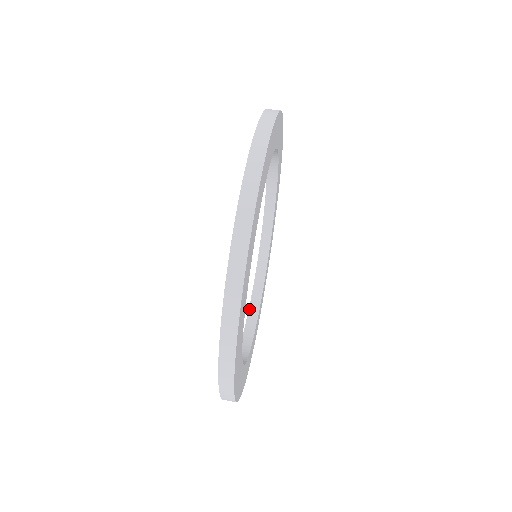
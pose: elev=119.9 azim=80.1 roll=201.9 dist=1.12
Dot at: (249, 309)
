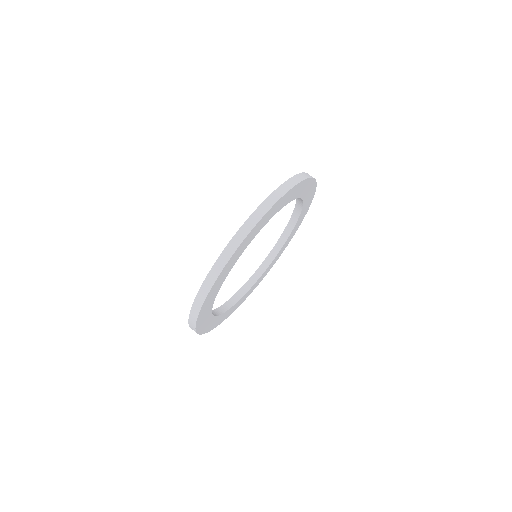
Dot at: (223, 304)
